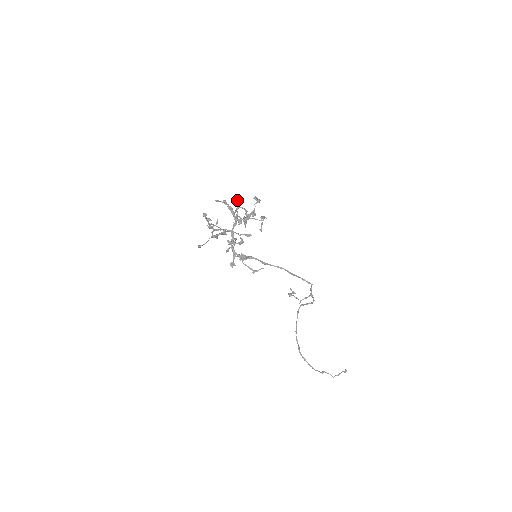
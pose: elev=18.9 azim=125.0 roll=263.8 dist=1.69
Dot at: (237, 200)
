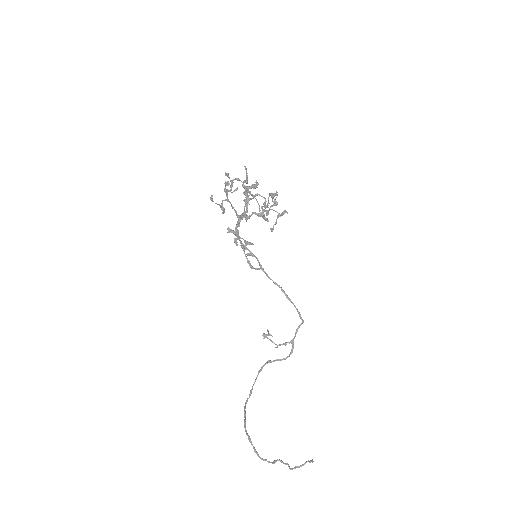
Dot at: occluded
